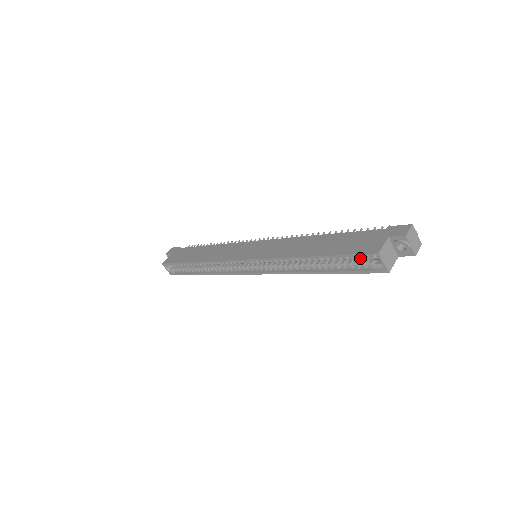
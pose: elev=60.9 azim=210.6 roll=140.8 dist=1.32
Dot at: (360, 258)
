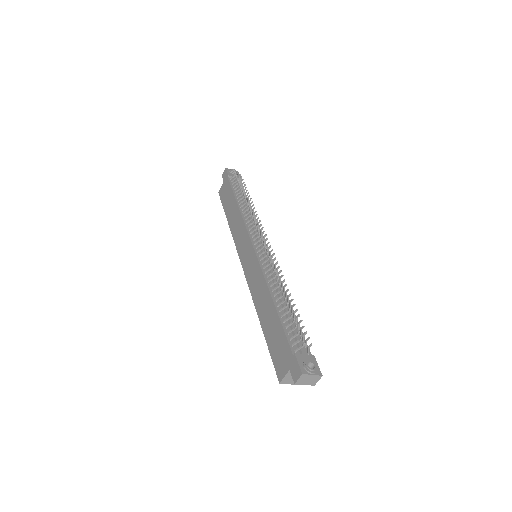
Dot at: occluded
